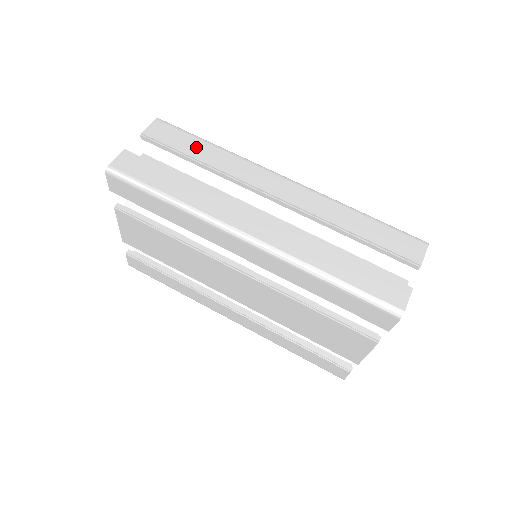
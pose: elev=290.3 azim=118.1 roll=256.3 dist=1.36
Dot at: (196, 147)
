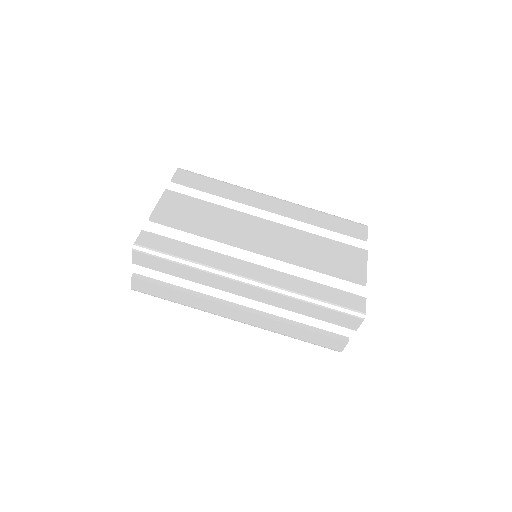
Dot at: (175, 269)
